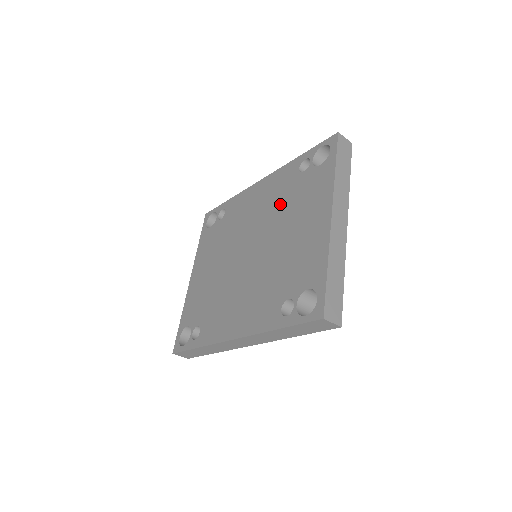
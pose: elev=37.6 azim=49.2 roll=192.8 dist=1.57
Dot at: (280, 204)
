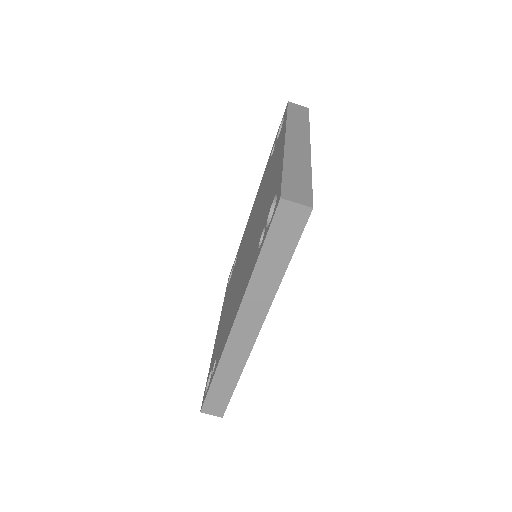
Dot at: (261, 192)
